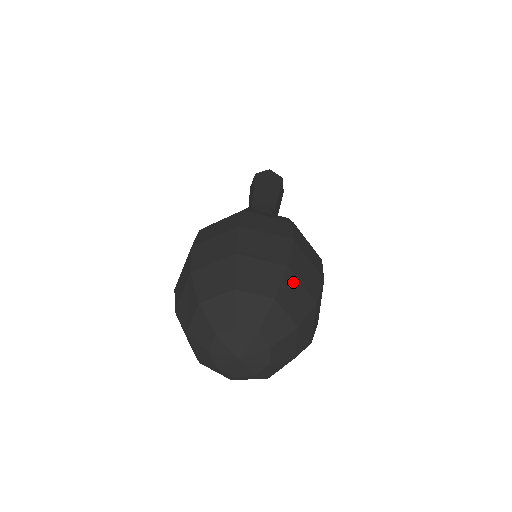
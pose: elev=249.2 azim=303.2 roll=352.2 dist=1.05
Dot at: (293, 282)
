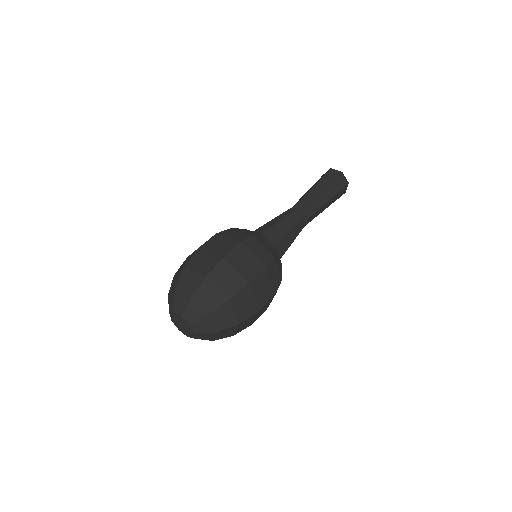
Dot at: (227, 309)
